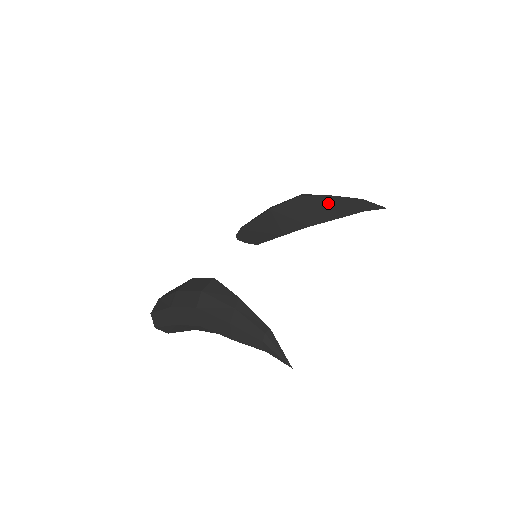
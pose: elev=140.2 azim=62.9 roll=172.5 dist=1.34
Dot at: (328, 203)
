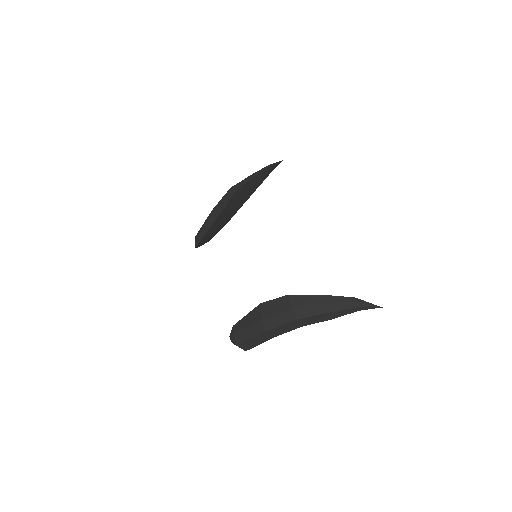
Dot at: (252, 183)
